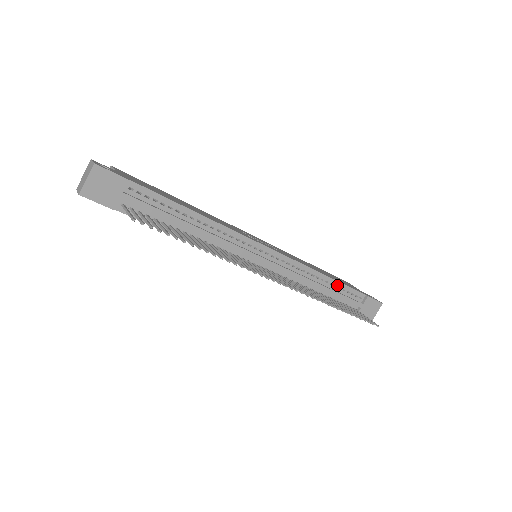
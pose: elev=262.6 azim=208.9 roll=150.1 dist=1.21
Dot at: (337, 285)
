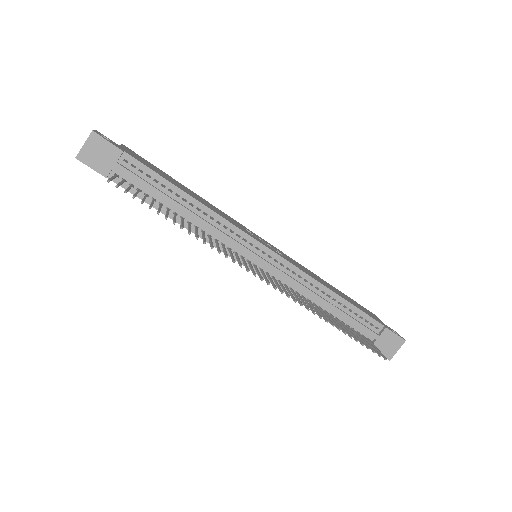
Dot at: (347, 306)
